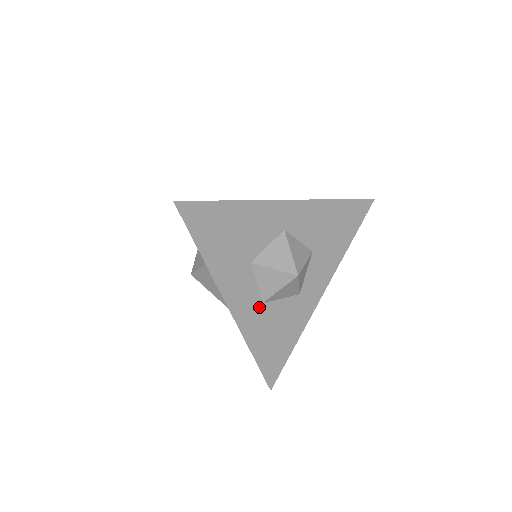
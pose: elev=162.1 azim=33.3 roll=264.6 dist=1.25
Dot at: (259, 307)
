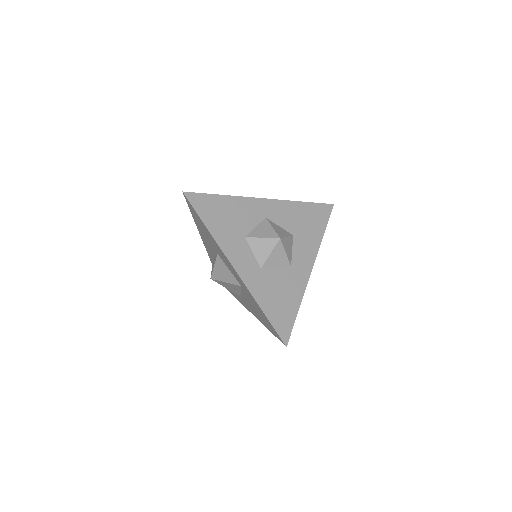
Dot at: (259, 271)
